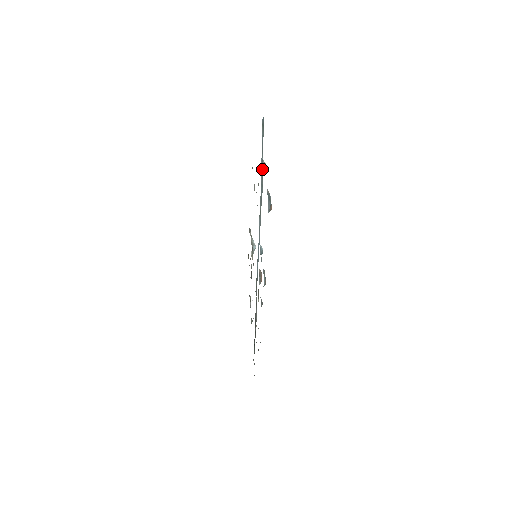
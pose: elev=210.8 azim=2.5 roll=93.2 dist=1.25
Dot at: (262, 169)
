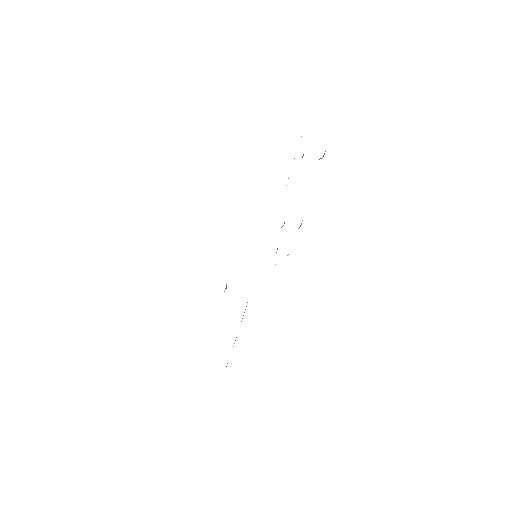
Dot at: occluded
